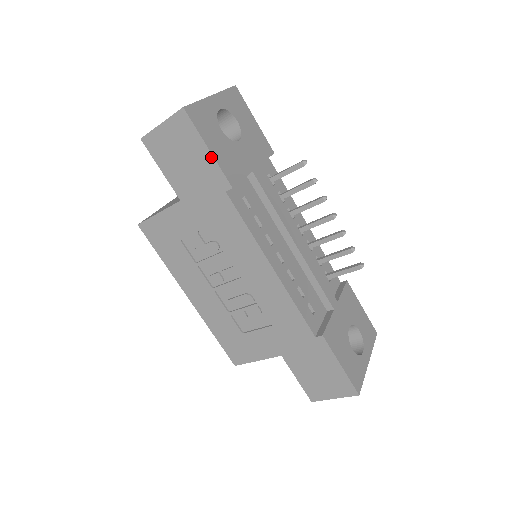
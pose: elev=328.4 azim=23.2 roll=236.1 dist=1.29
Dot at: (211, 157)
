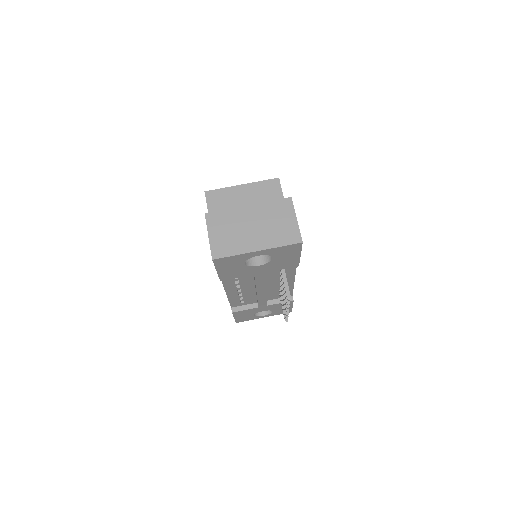
Dot at: (217, 271)
